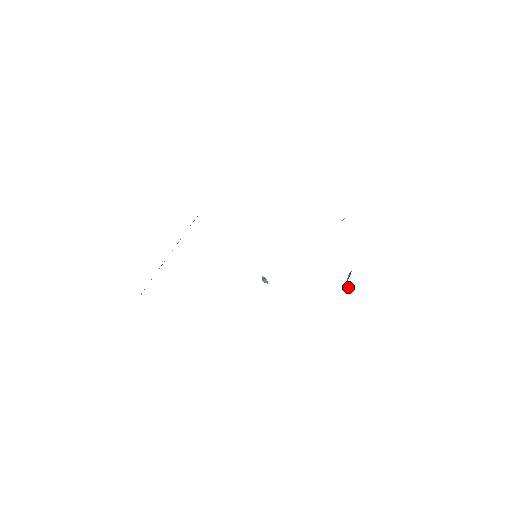
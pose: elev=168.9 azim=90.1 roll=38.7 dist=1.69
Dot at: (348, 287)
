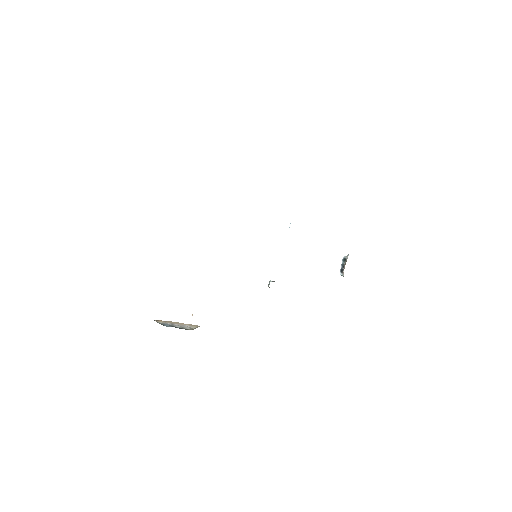
Dot at: (343, 276)
